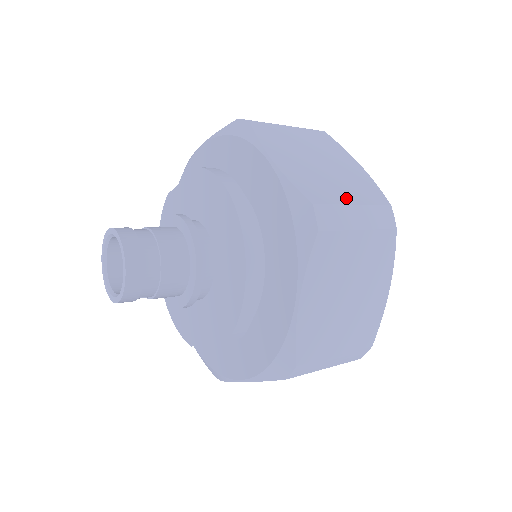
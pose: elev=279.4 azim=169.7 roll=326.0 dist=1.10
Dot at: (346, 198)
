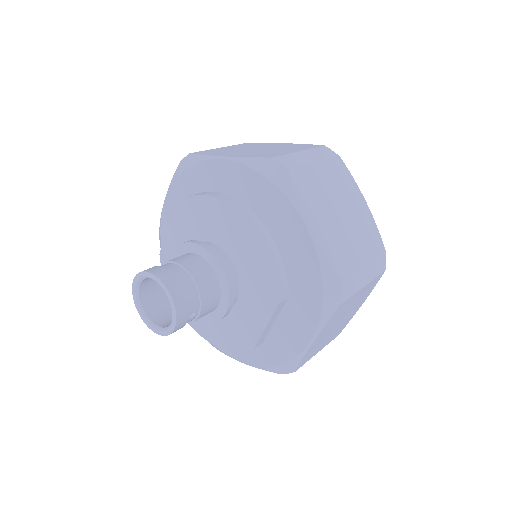
Dot at: (291, 151)
